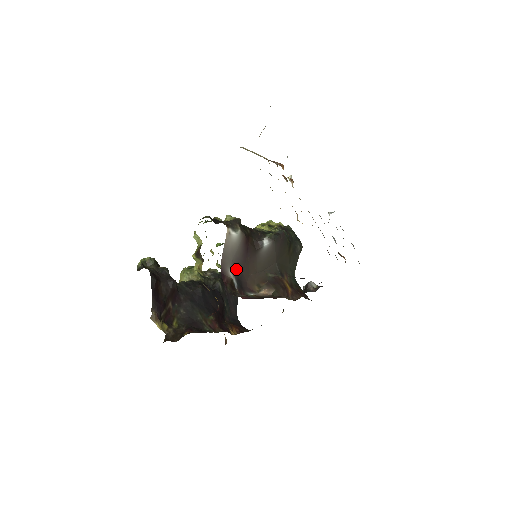
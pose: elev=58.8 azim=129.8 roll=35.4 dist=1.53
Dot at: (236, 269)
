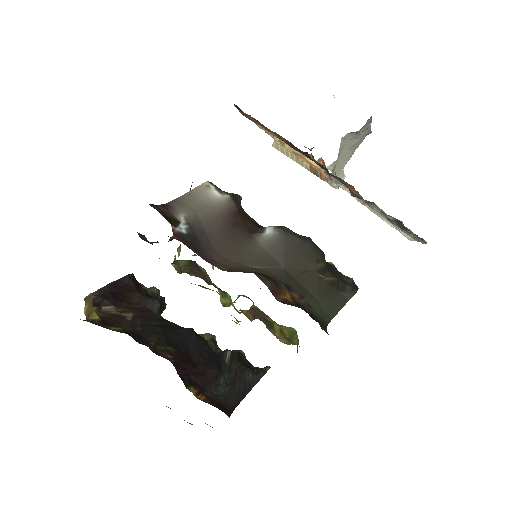
Dot at: (199, 227)
